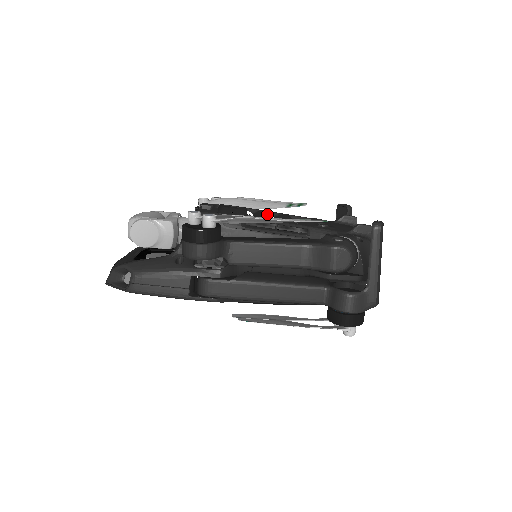
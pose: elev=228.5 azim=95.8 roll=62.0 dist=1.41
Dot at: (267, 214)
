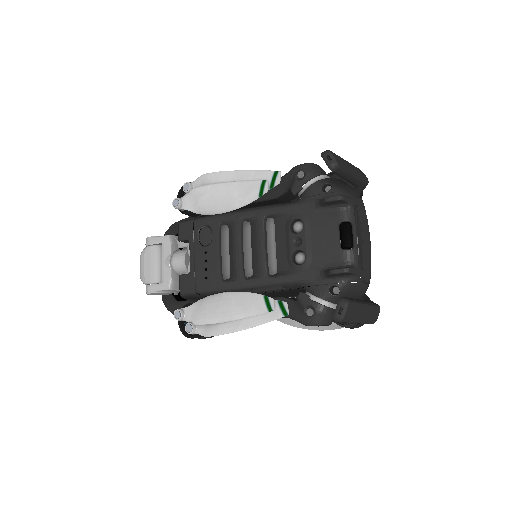
Dot at: (239, 251)
